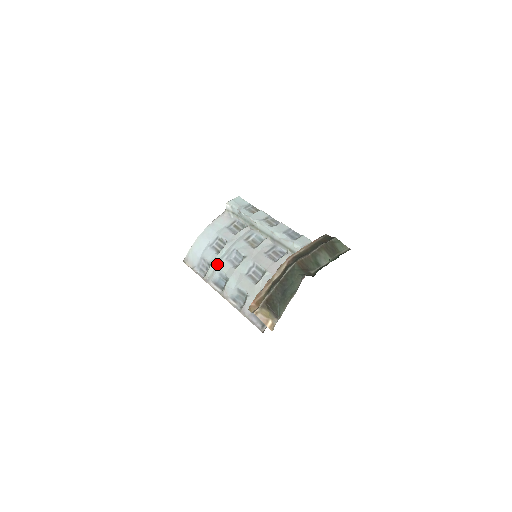
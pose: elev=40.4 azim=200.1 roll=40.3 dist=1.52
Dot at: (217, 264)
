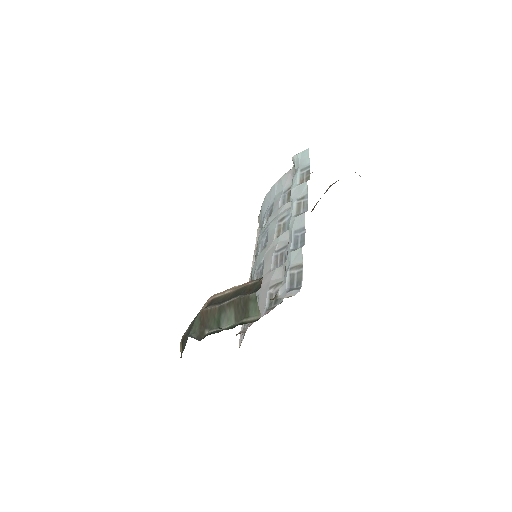
Dot at: (258, 240)
